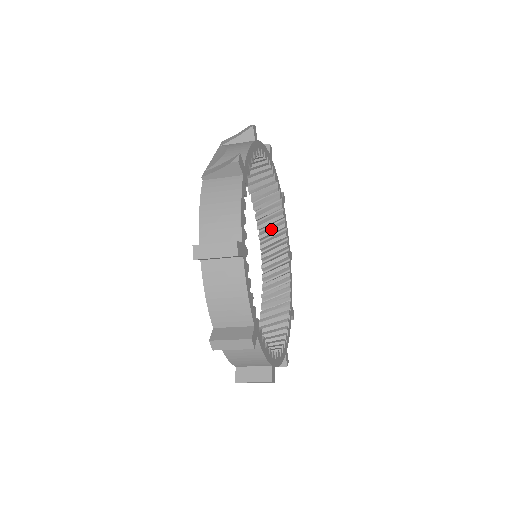
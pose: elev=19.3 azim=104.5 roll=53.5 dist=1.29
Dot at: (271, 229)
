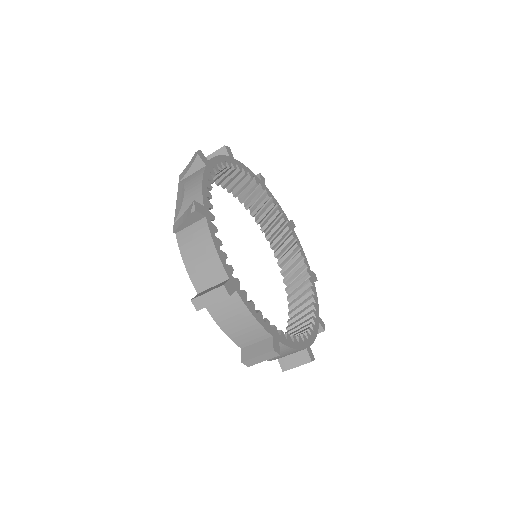
Dot at: (263, 212)
